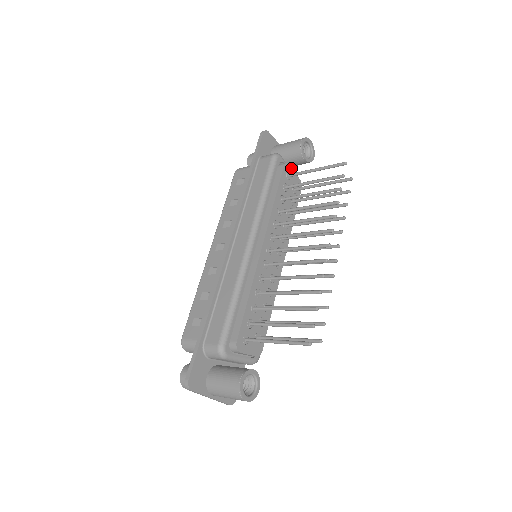
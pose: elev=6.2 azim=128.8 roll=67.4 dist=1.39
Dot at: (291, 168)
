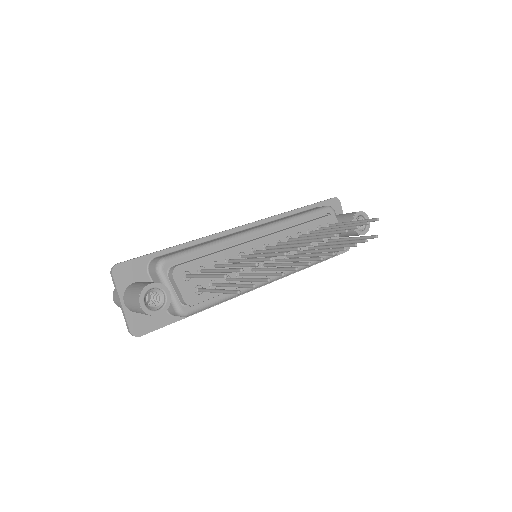
Dot at: occluded
